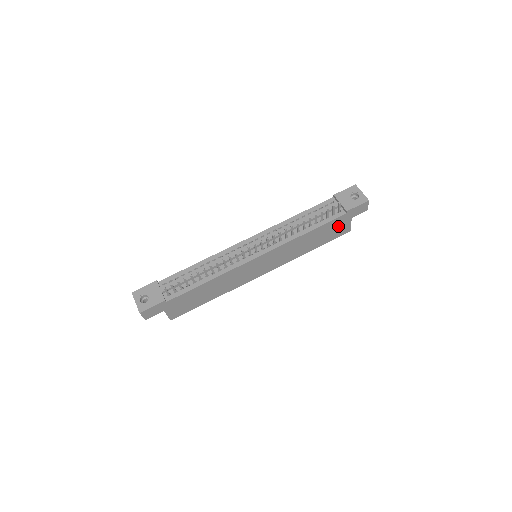
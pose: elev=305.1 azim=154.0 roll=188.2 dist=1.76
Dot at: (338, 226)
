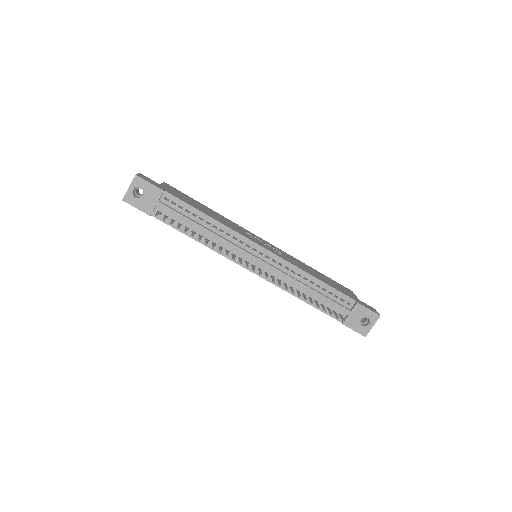
Dot at: occluded
